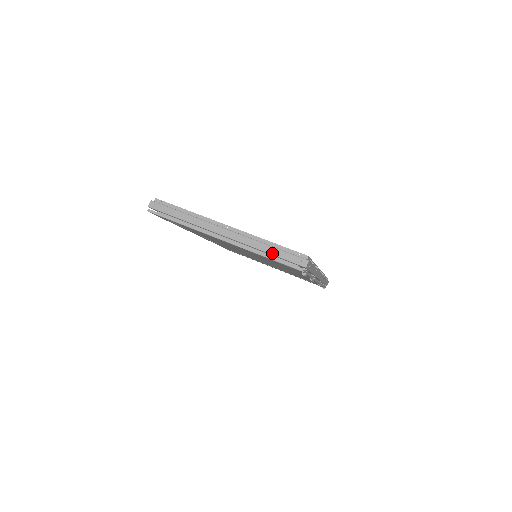
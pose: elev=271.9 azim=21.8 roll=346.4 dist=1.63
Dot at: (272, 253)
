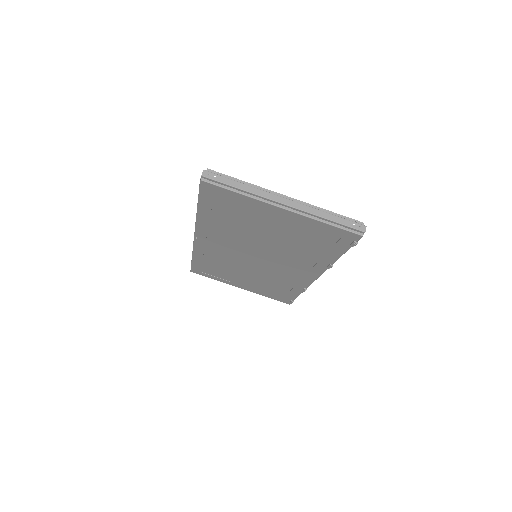
Dot at: (333, 220)
